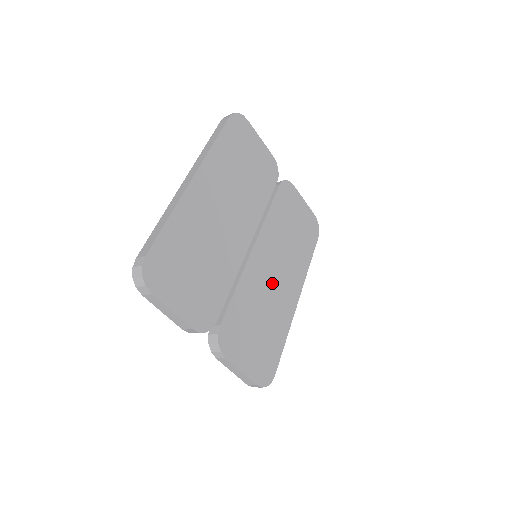
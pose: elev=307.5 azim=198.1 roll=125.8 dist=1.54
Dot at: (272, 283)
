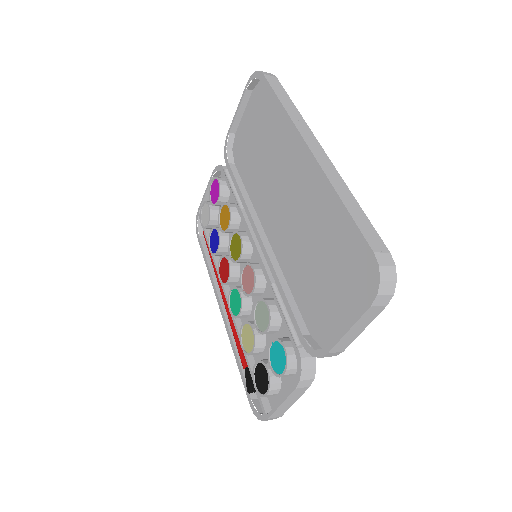
Dot at: occluded
